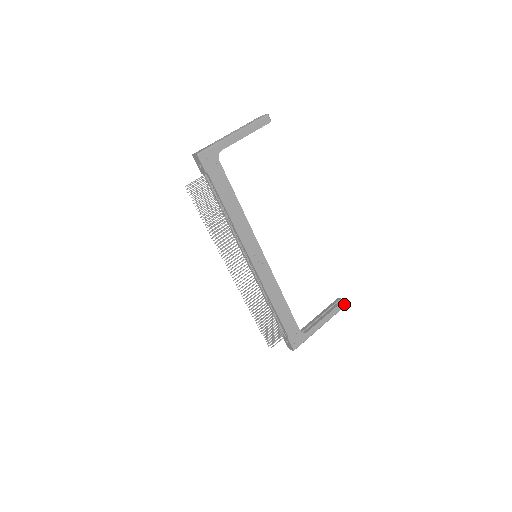
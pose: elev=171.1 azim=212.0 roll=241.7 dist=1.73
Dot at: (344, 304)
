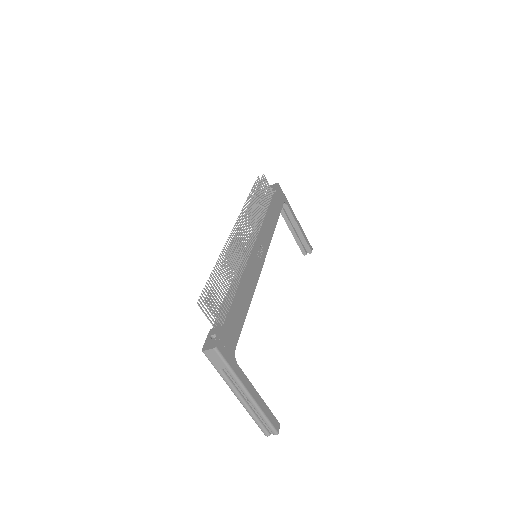
Dot at: (277, 428)
